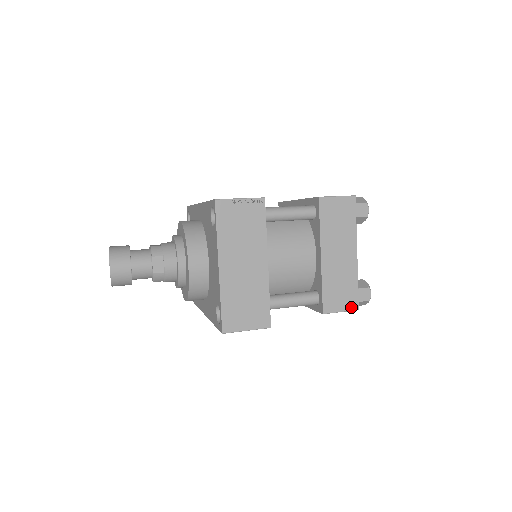
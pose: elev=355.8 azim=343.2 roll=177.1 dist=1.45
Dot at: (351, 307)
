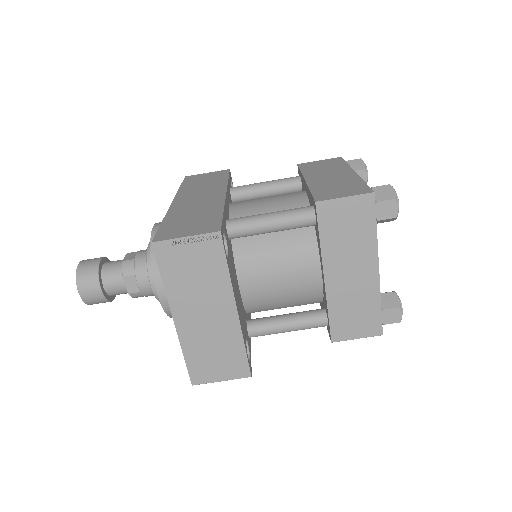
Dot at: (371, 333)
